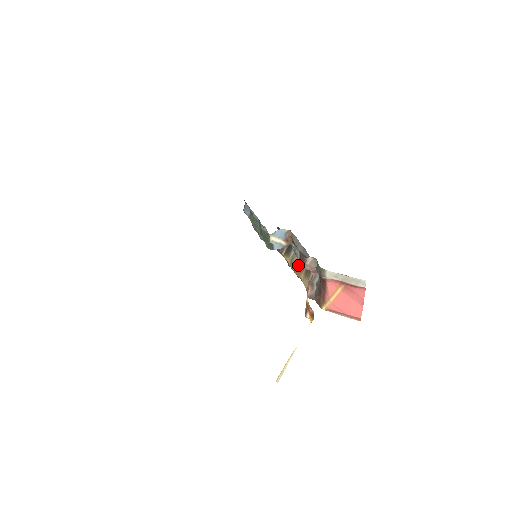
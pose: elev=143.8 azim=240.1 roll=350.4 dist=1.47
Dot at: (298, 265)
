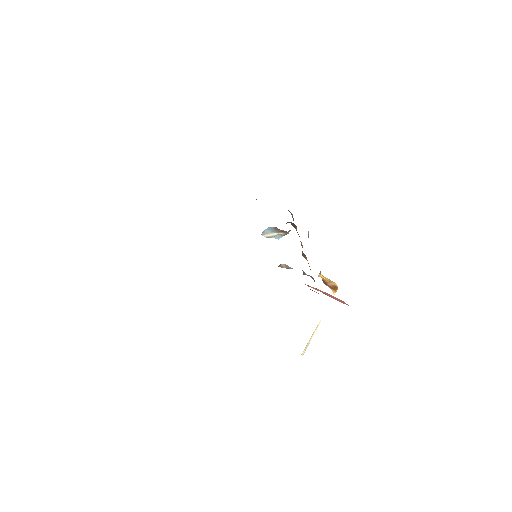
Dot at: occluded
